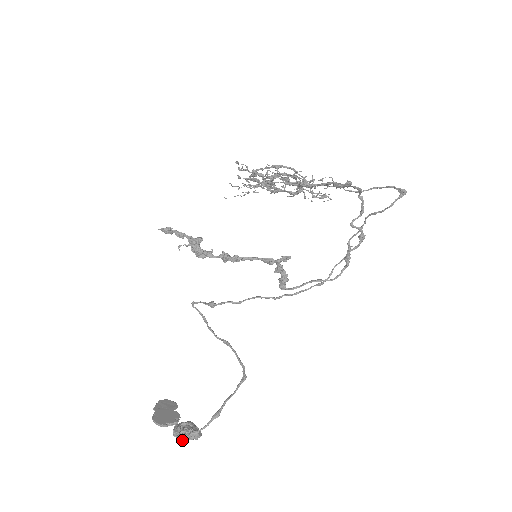
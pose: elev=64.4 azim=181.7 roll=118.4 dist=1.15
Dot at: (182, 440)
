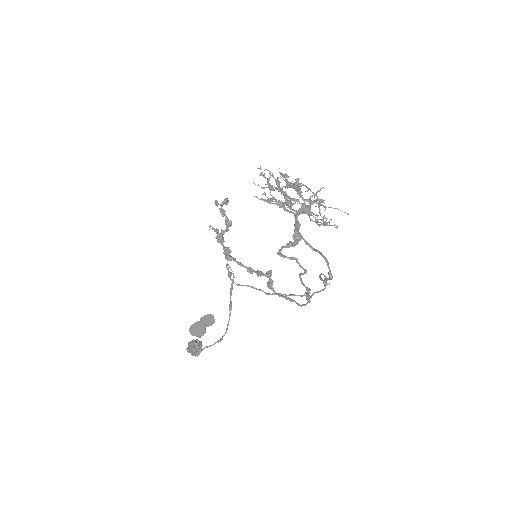
Dot at: (188, 352)
